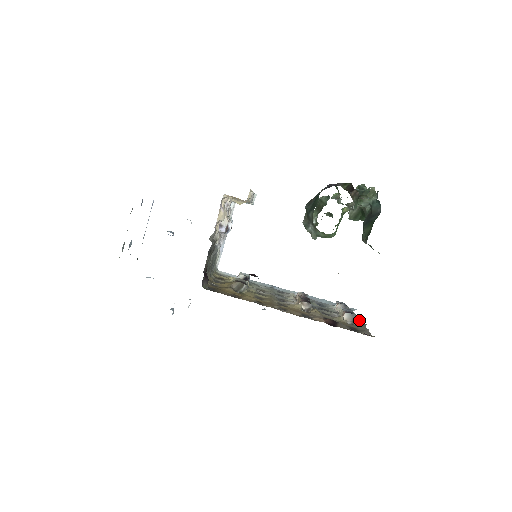
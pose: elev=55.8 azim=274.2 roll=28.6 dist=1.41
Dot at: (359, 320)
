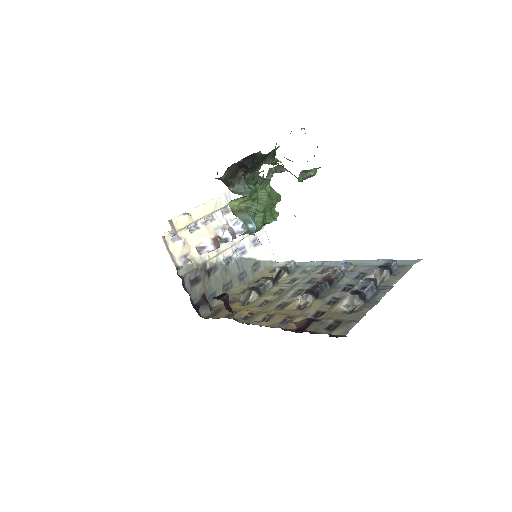
Dot at: (377, 295)
